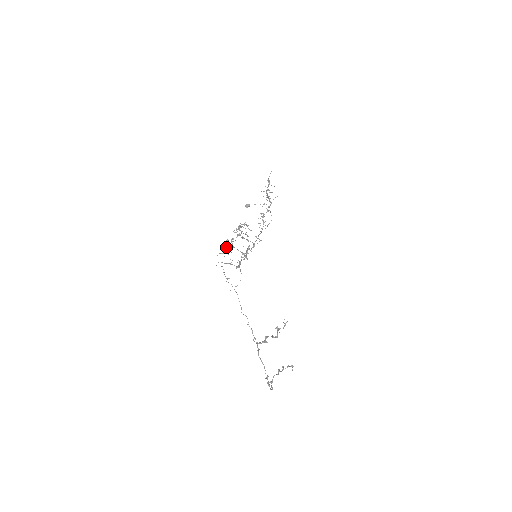
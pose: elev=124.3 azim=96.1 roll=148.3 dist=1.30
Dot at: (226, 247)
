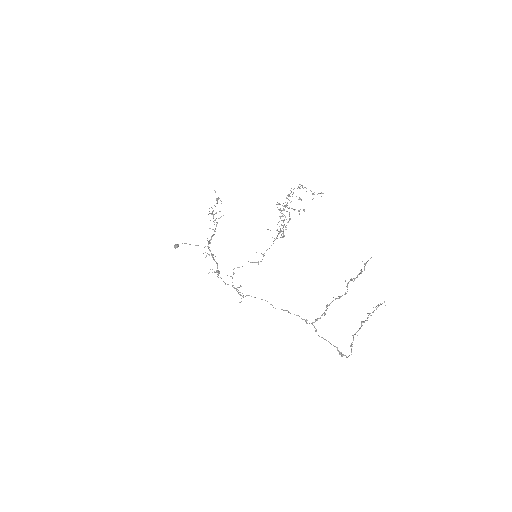
Dot at: occluded
